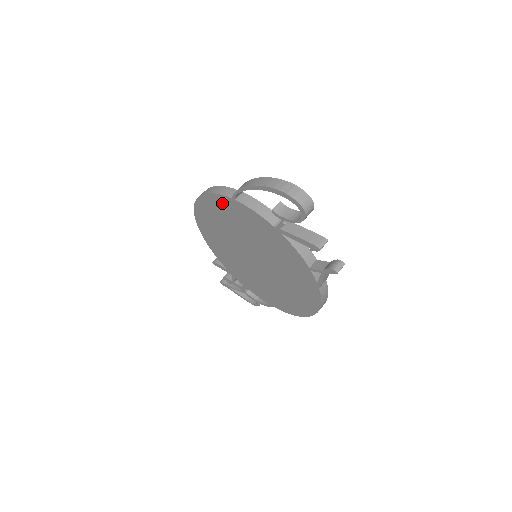
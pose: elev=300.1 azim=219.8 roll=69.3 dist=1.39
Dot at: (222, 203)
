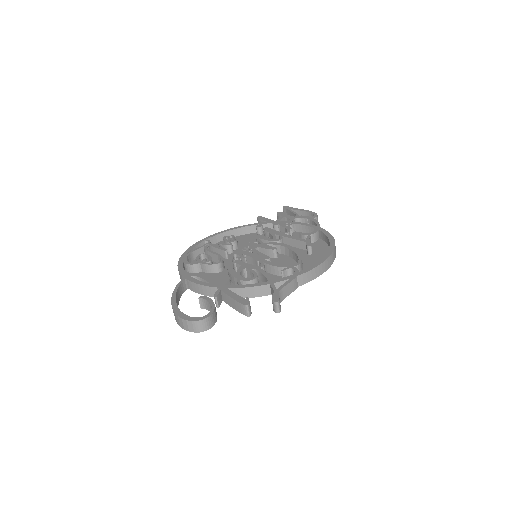
Dot at: occluded
